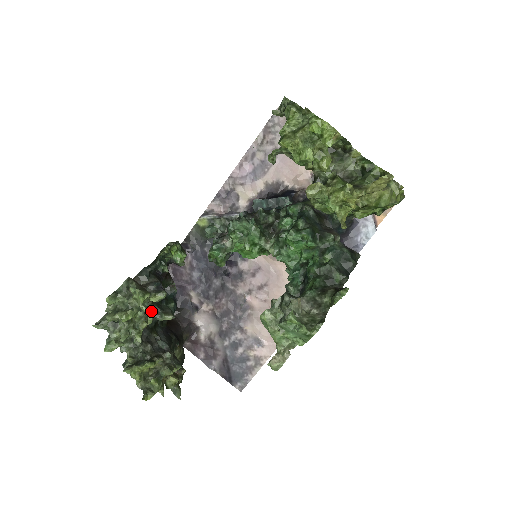
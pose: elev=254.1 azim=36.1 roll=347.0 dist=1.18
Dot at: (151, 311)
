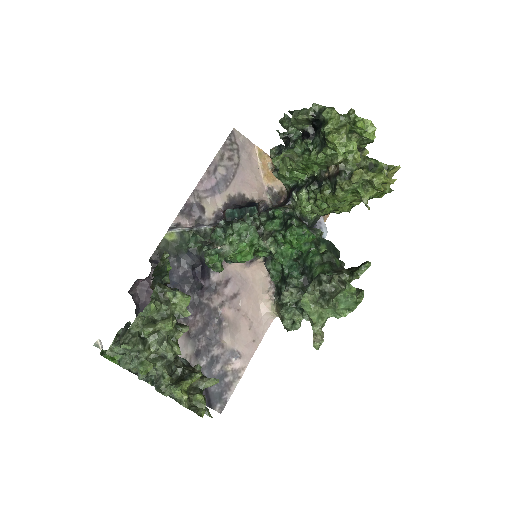
Dot at: (175, 322)
